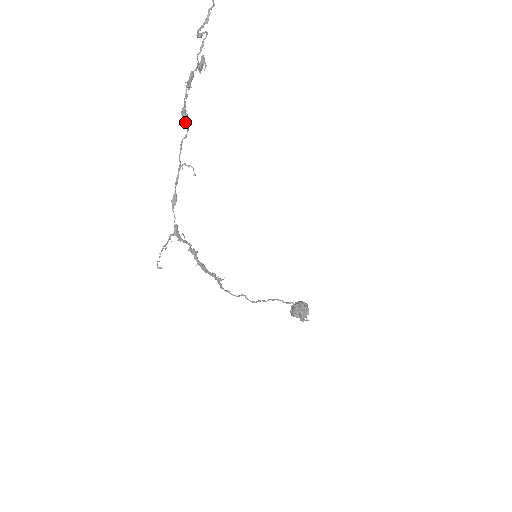
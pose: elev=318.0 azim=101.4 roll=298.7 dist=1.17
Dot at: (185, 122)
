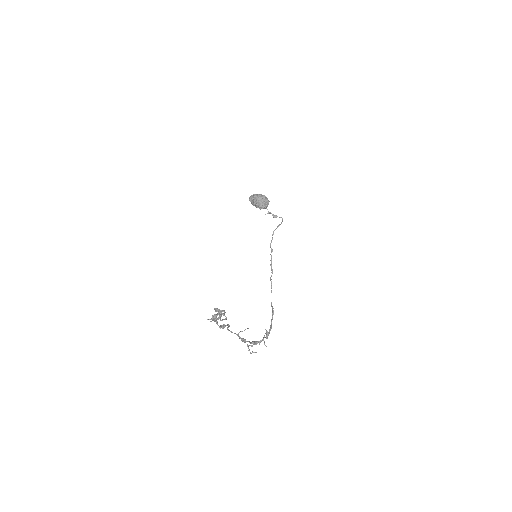
Dot at: occluded
